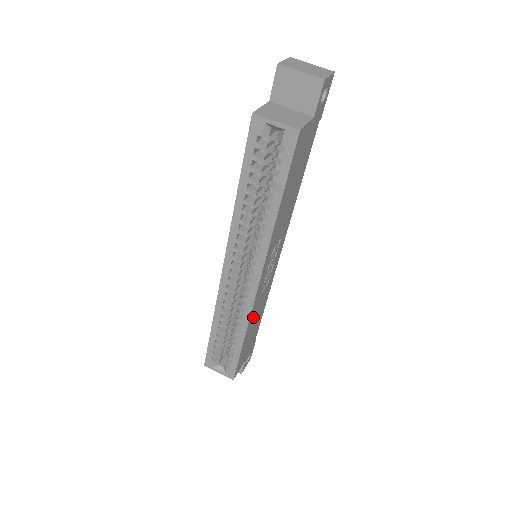
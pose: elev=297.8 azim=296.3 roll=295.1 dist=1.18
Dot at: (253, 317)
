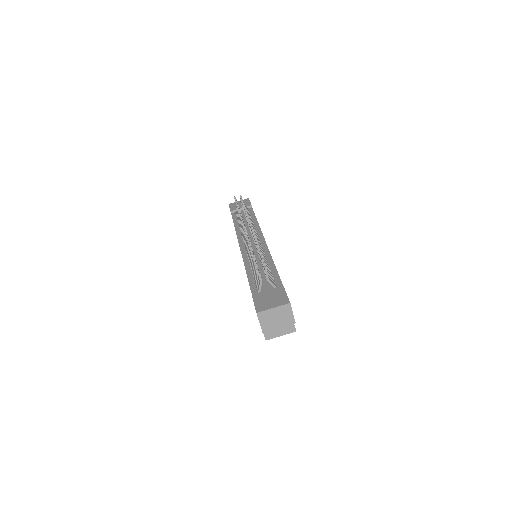
Dot at: occluded
